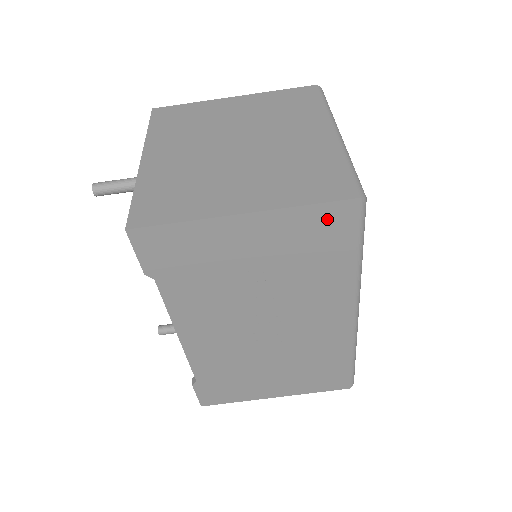
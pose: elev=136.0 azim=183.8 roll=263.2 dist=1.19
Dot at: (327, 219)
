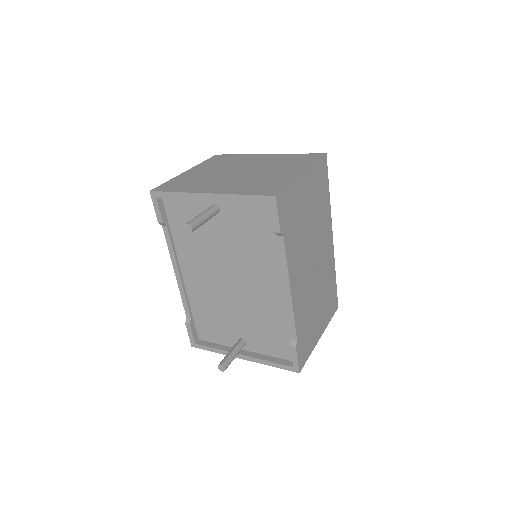
Dot at: (321, 169)
